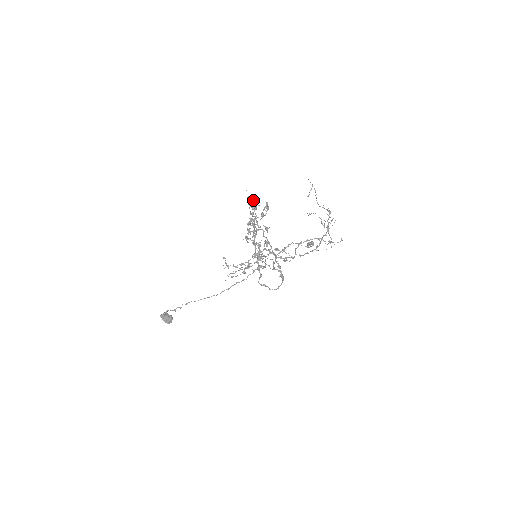
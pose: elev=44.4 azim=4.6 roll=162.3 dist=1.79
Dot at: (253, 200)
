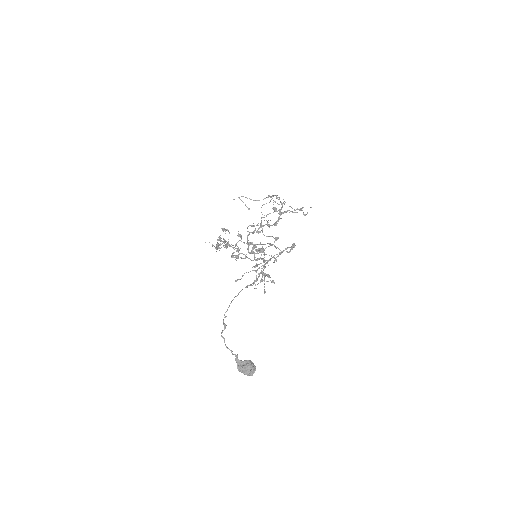
Dot at: (217, 243)
